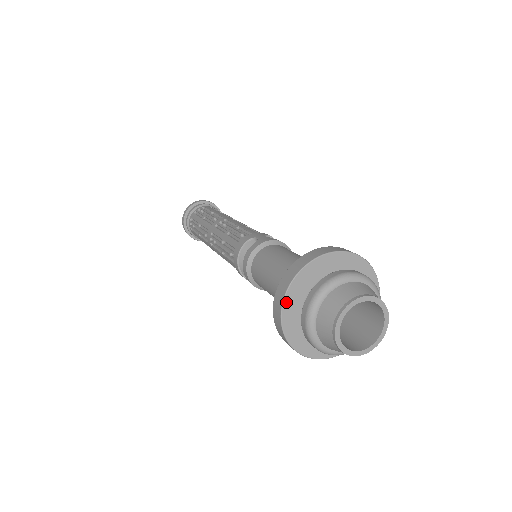
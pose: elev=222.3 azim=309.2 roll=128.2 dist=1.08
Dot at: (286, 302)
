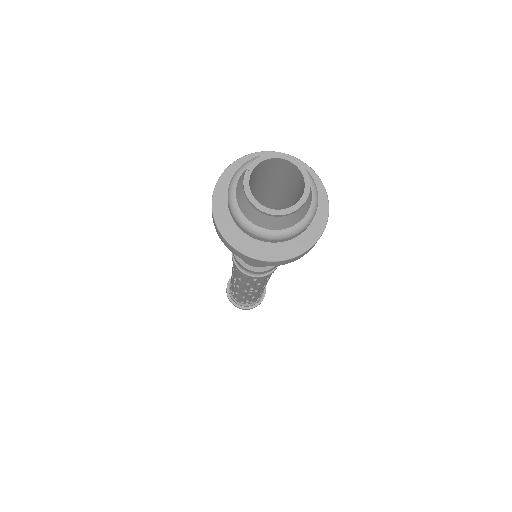
Dot at: (218, 220)
